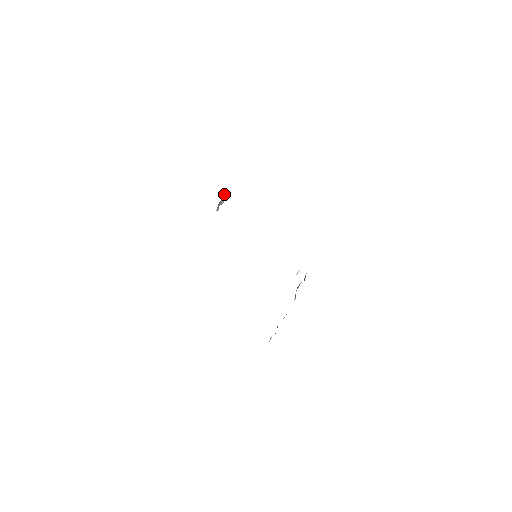
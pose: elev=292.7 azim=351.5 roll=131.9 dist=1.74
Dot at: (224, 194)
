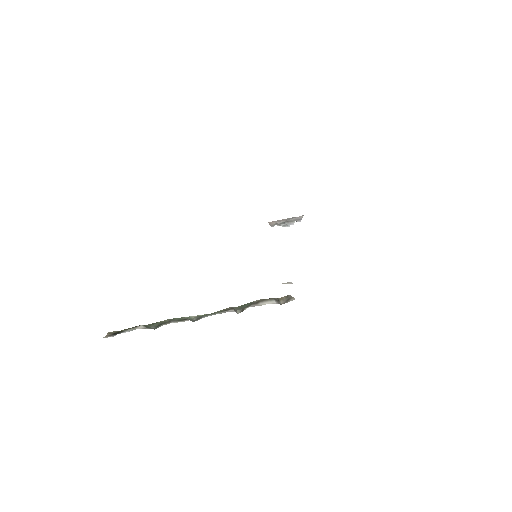
Dot at: (295, 219)
